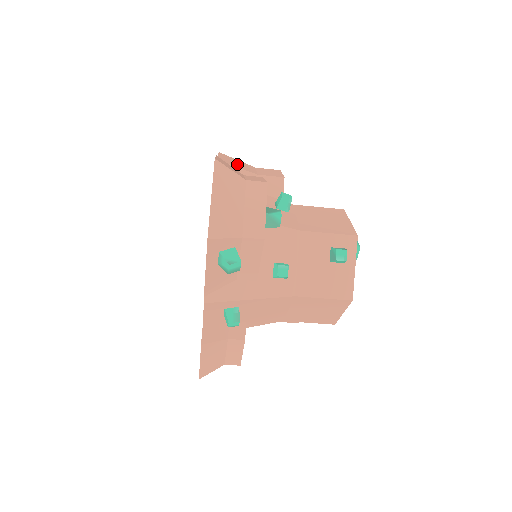
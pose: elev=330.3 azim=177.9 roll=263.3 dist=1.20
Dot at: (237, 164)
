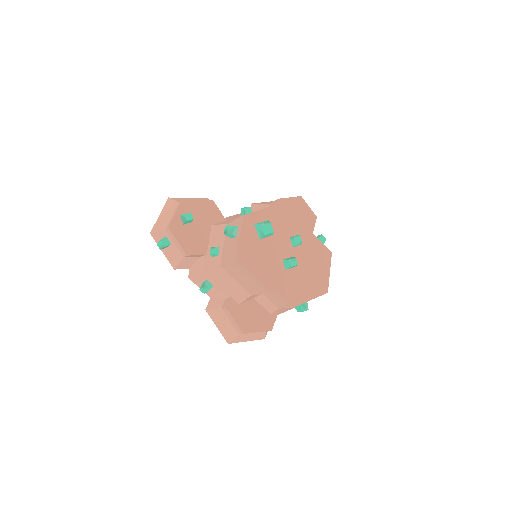
Dot at: (269, 202)
